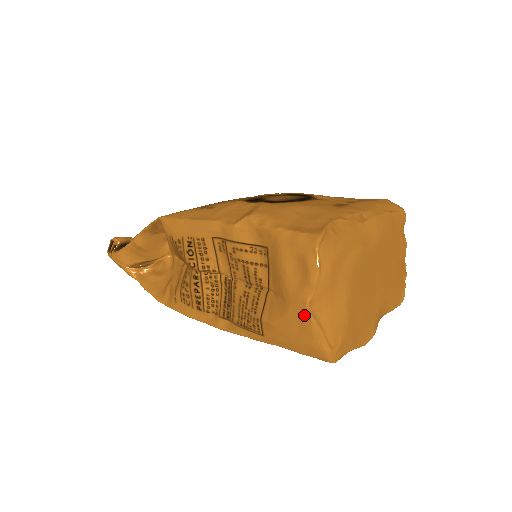
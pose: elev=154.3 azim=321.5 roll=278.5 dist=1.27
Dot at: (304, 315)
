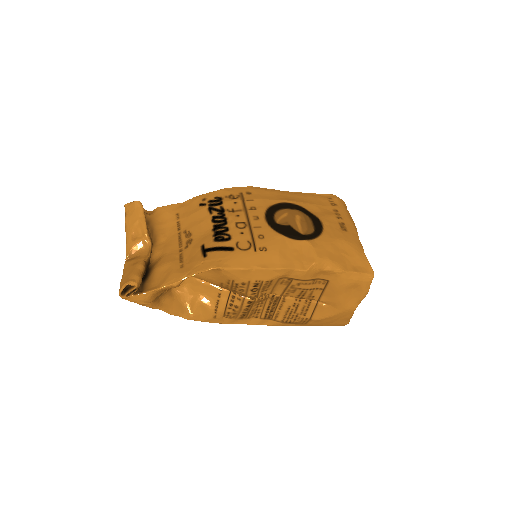
Dot at: (350, 314)
